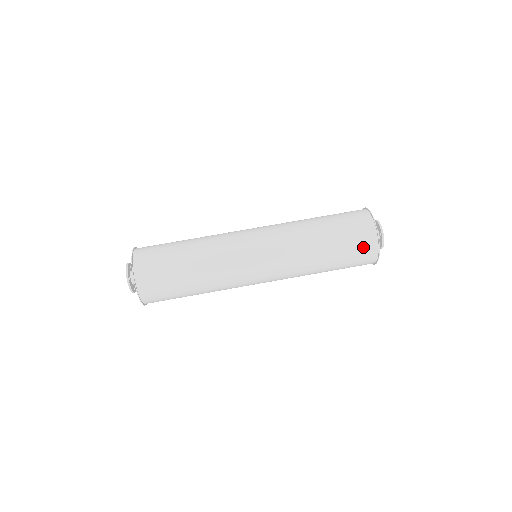
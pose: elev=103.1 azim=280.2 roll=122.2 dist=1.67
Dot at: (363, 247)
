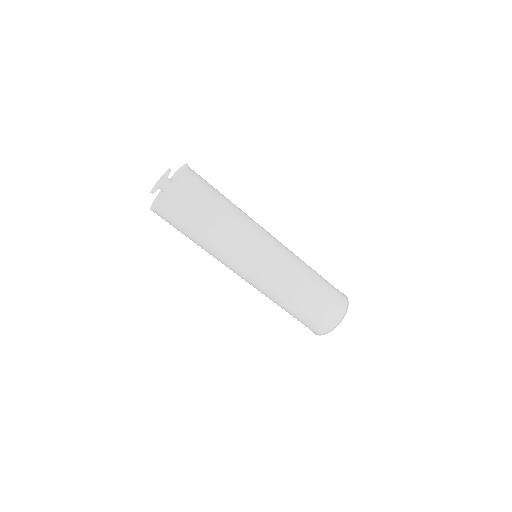
Dot at: occluded
